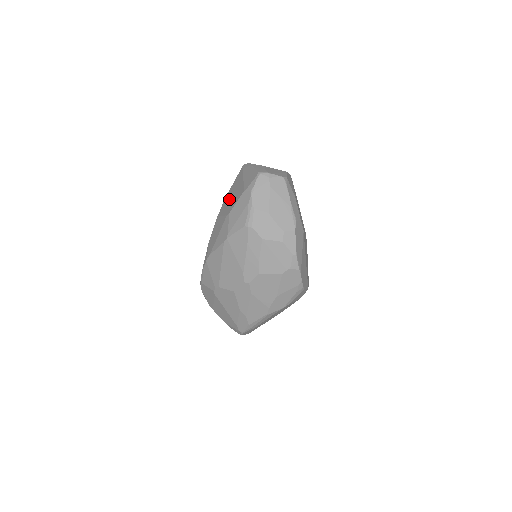
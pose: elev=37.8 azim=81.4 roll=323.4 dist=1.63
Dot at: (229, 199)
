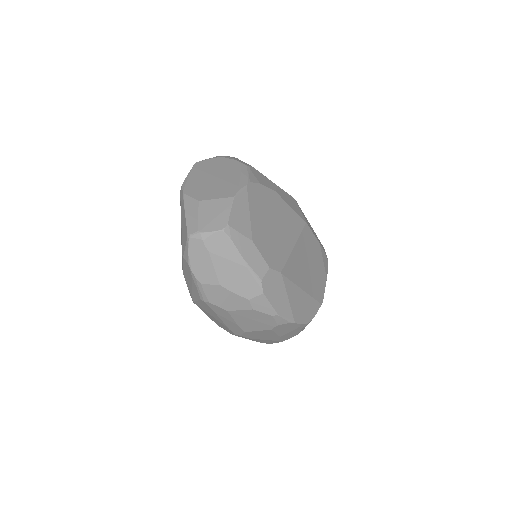
Dot at: occluded
